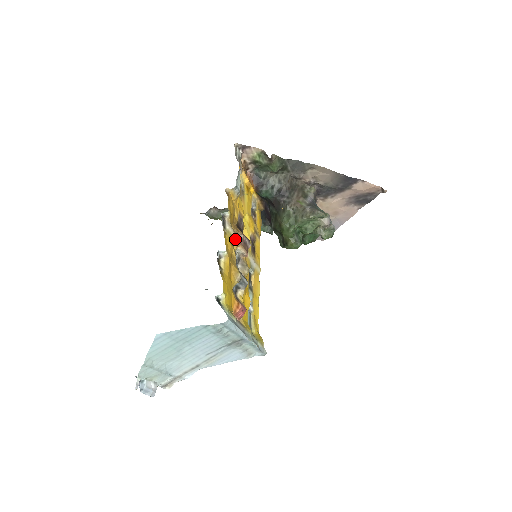
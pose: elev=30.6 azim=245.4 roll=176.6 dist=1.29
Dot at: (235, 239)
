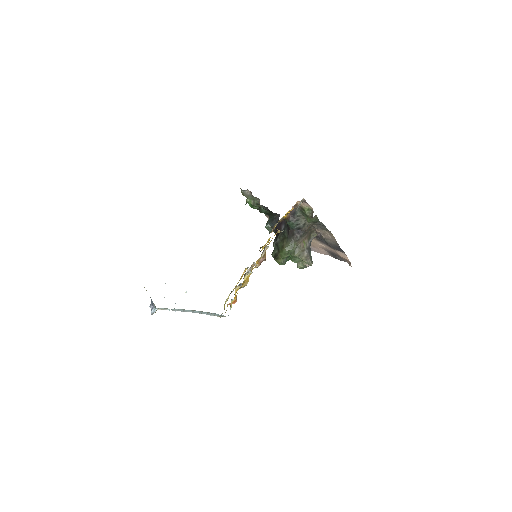
Dot at: (259, 258)
